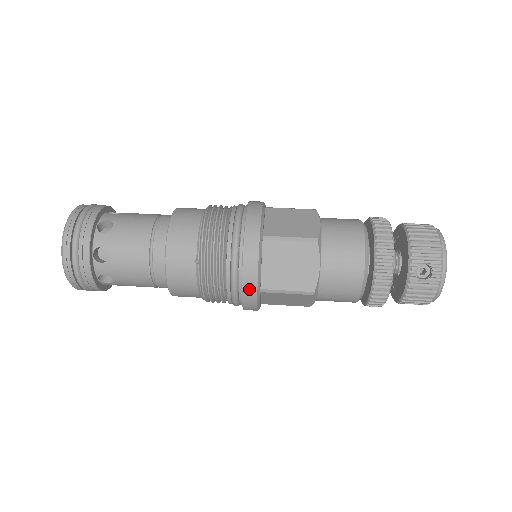
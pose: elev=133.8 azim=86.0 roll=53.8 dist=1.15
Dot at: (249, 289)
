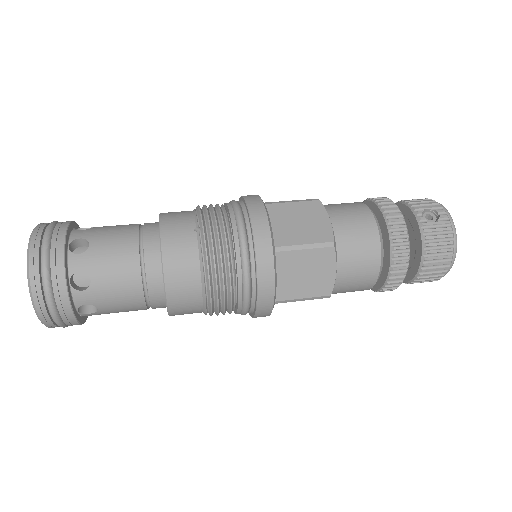
Dot at: (262, 242)
